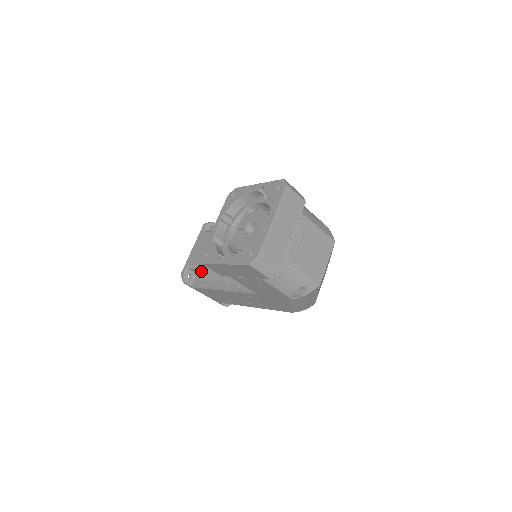
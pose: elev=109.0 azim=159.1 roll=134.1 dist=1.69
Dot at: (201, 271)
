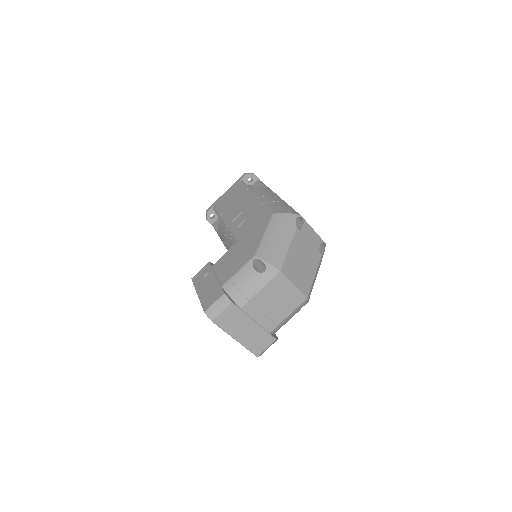
Dot at: occluded
